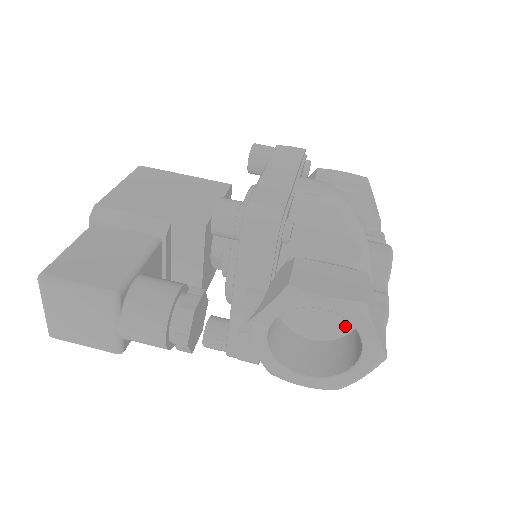
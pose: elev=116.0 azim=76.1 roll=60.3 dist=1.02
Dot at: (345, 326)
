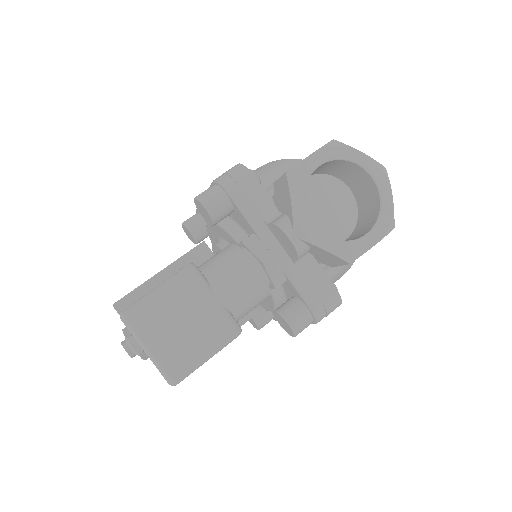
Dot at: (350, 206)
